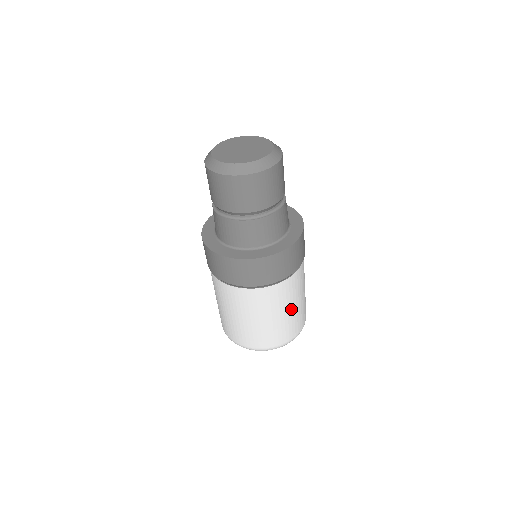
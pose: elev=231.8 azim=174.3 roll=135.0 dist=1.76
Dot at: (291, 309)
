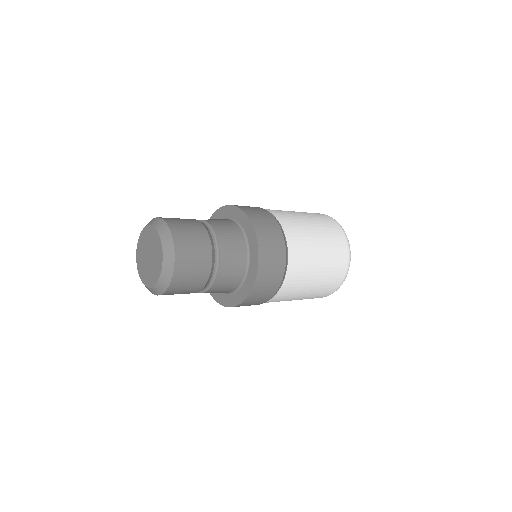
Dot at: (319, 258)
